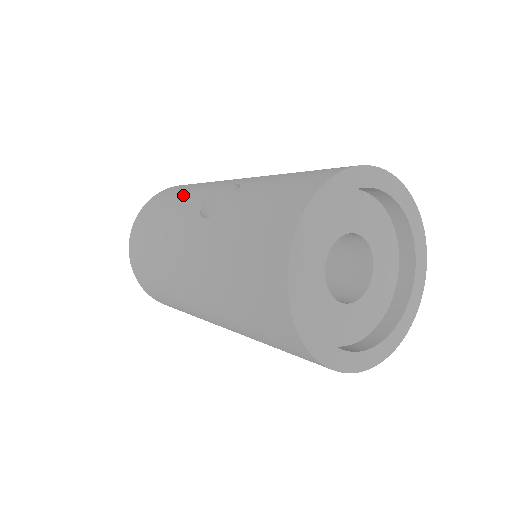
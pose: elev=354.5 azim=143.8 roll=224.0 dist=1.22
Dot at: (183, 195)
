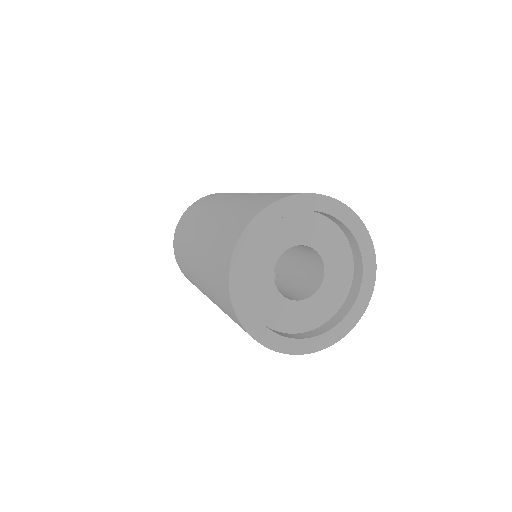
Dot at: occluded
